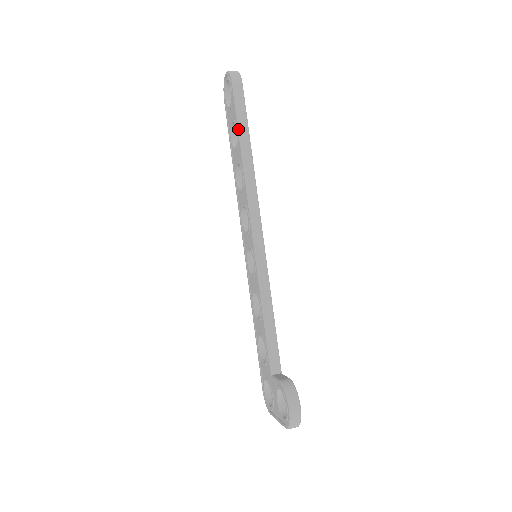
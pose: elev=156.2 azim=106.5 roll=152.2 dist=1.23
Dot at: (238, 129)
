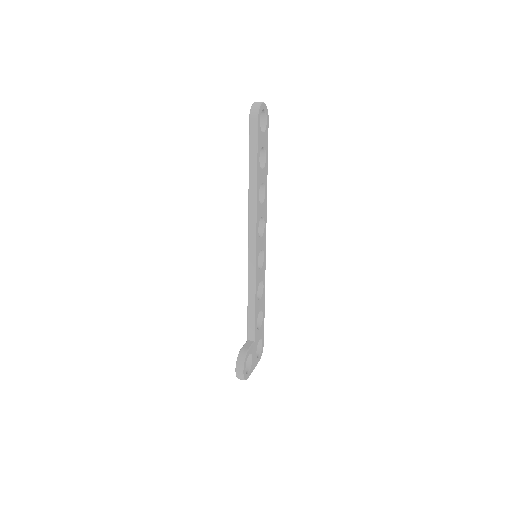
Dot at: (249, 160)
